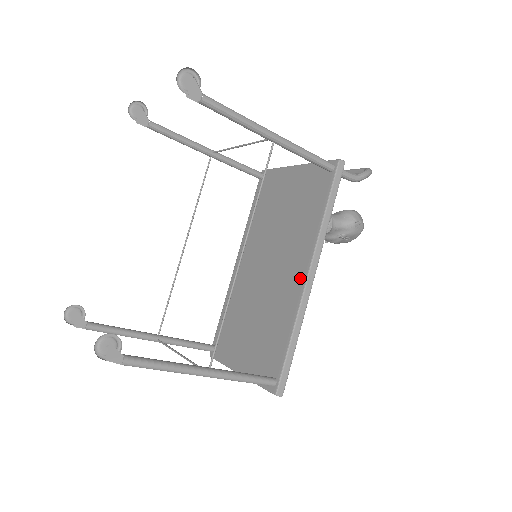
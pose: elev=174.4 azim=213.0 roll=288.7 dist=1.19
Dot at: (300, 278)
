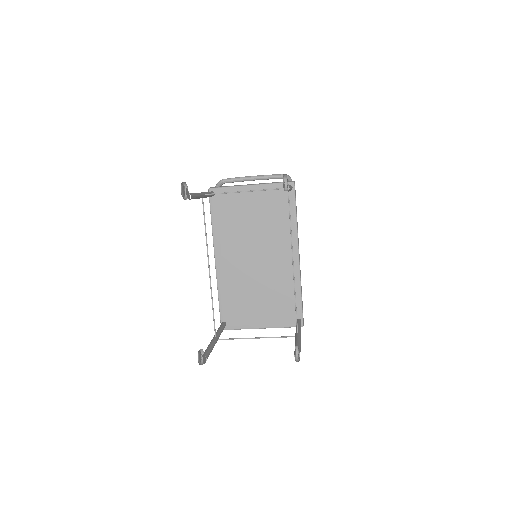
Dot at: (293, 260)
